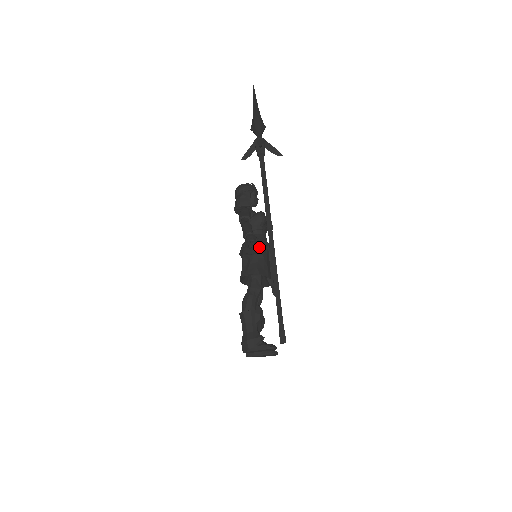
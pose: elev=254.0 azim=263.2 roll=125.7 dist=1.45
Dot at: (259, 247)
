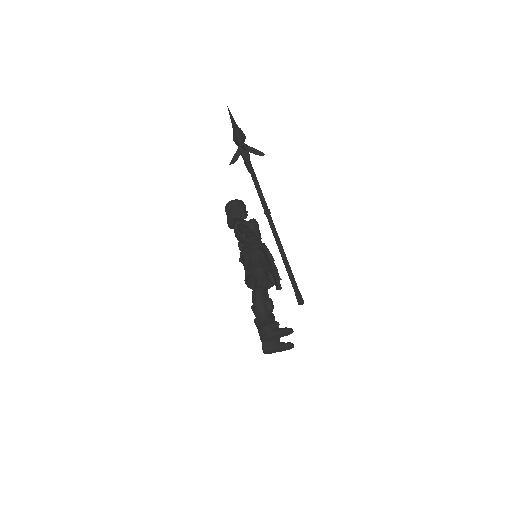
Dot at: (257, 246)
